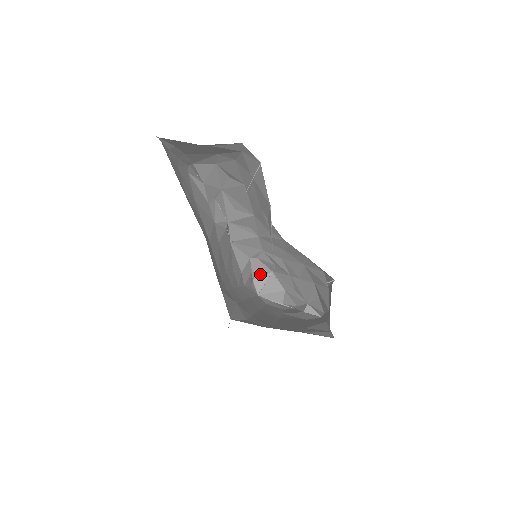
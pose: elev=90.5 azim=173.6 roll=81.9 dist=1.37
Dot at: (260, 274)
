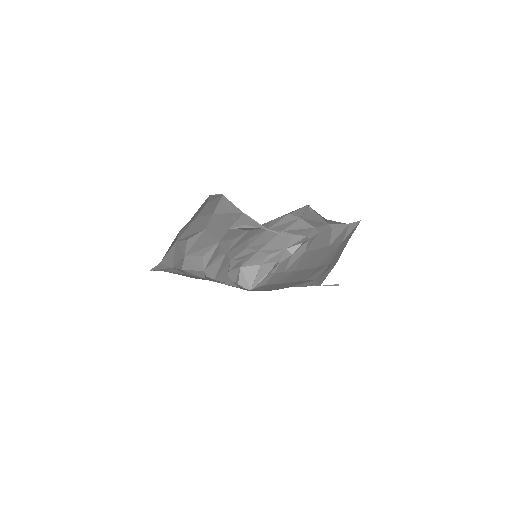
Dot at: (238, 278)
